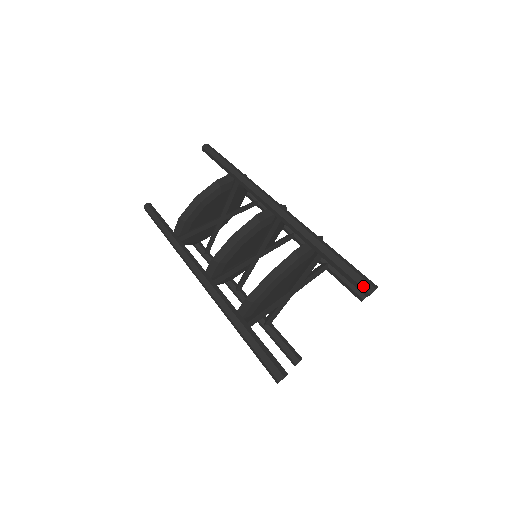
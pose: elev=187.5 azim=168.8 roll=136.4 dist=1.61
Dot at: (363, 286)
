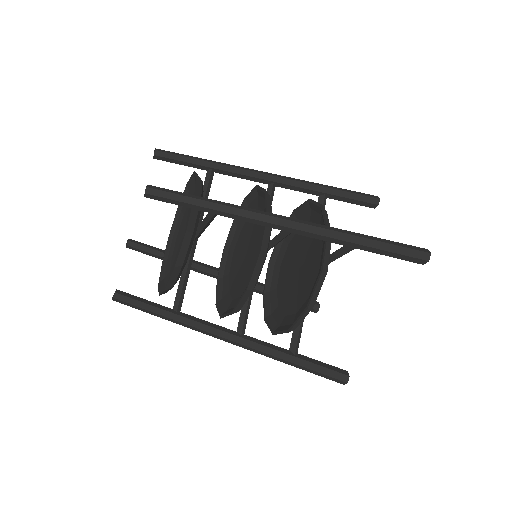
Dot at: (372, 196)
